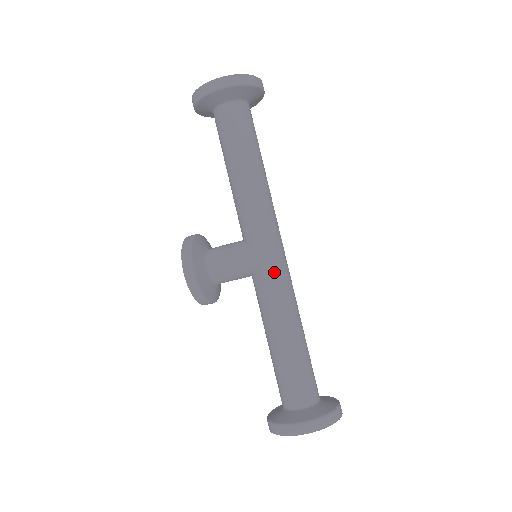
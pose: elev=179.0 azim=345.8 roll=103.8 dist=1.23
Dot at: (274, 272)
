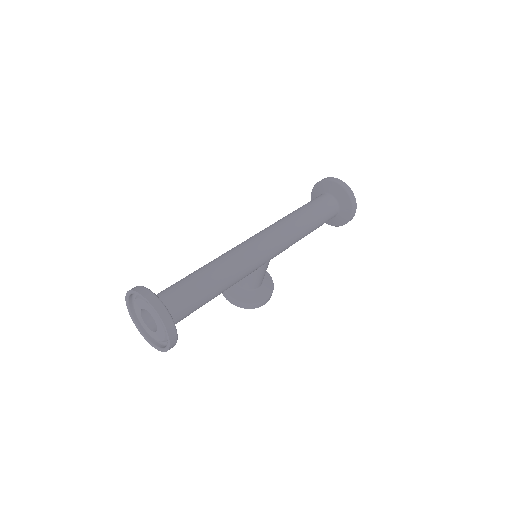
Dot at: (279, 248)
